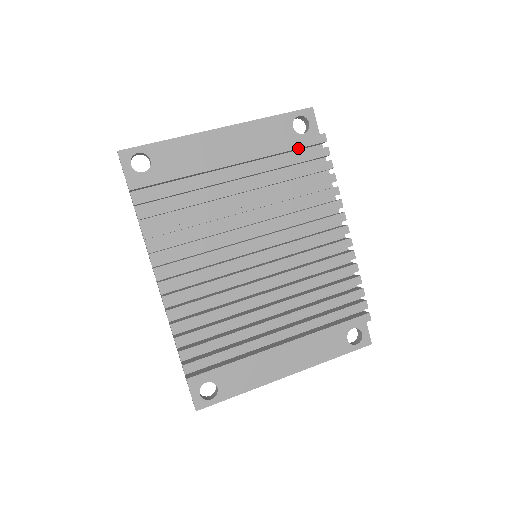
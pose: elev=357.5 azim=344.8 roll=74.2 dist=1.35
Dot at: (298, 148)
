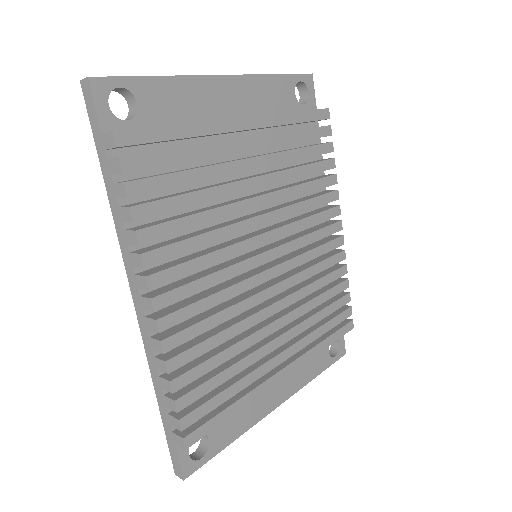
Dot at: (307, 121)
